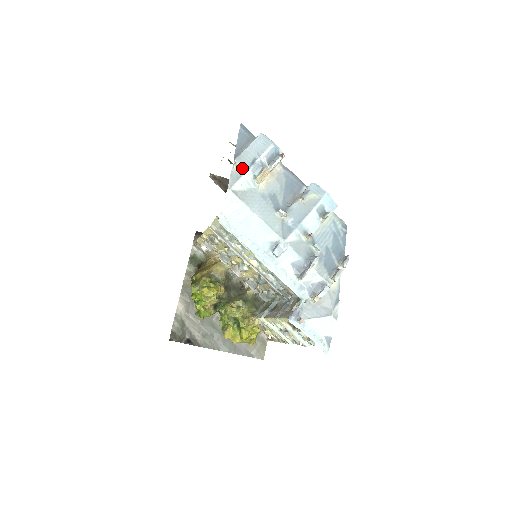
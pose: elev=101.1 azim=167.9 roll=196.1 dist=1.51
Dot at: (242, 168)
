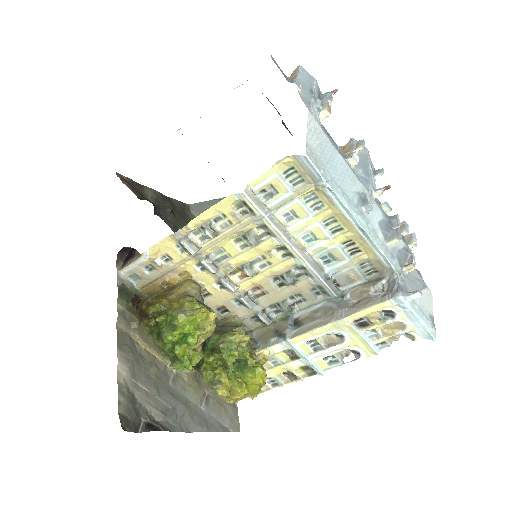
Dot at: (306, 94)
